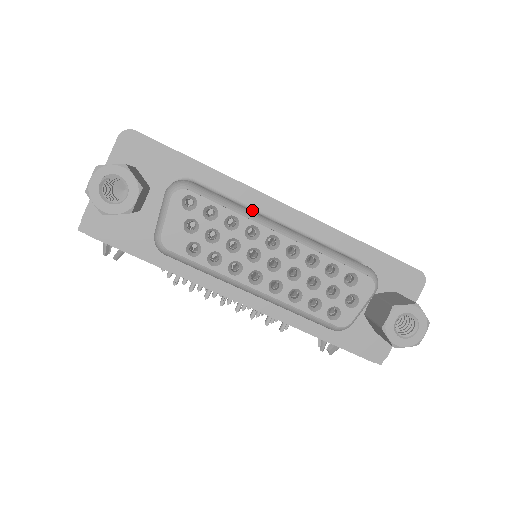
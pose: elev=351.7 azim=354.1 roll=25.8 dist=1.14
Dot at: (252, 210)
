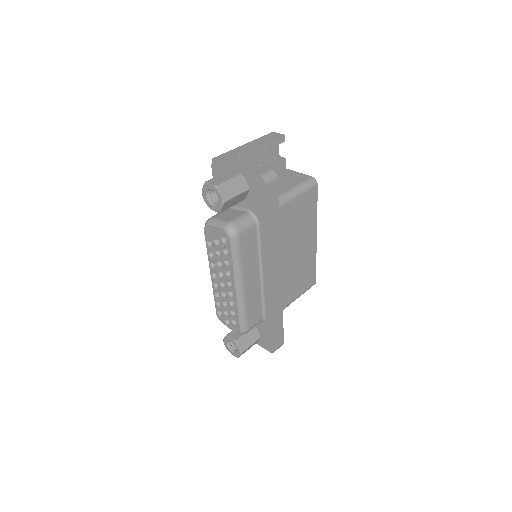
Dot at: (260, 260)
